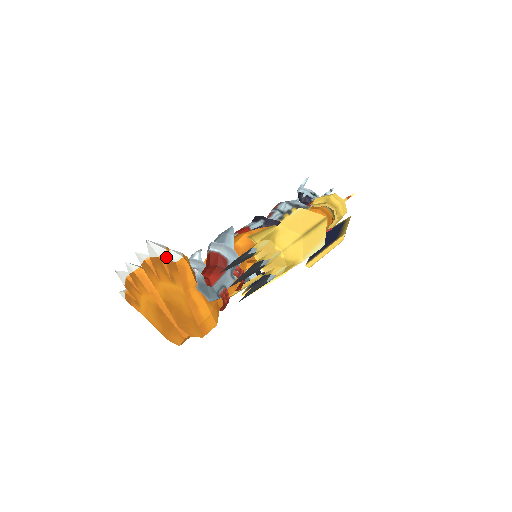
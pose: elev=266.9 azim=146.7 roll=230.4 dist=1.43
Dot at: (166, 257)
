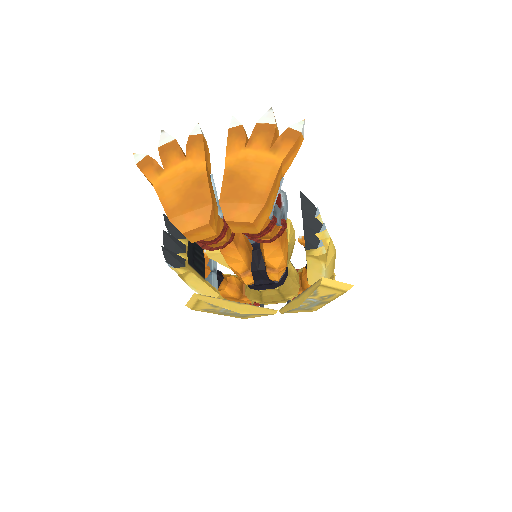
Dot at: (289, 126)
